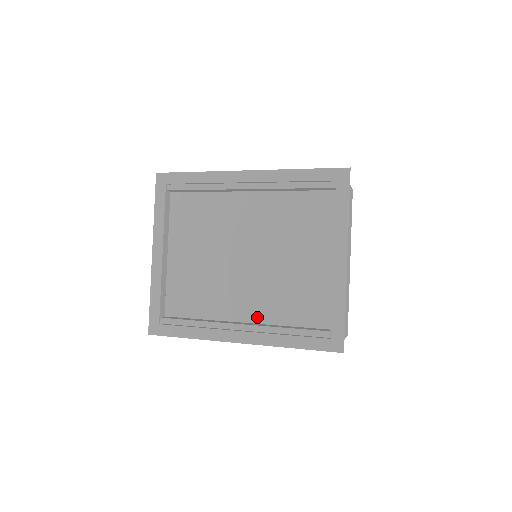
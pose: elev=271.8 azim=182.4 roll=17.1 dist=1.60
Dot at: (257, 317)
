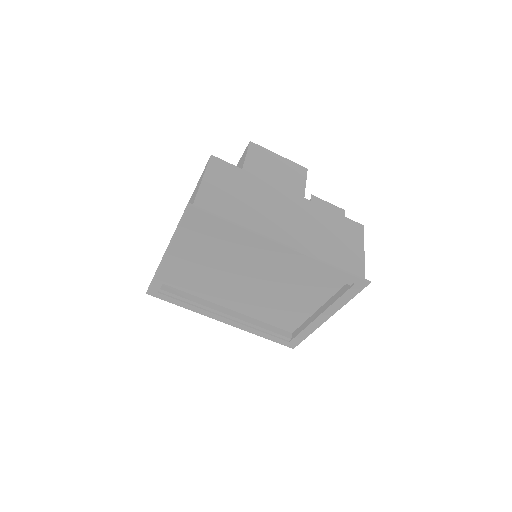
Dot at: (242, 311)
